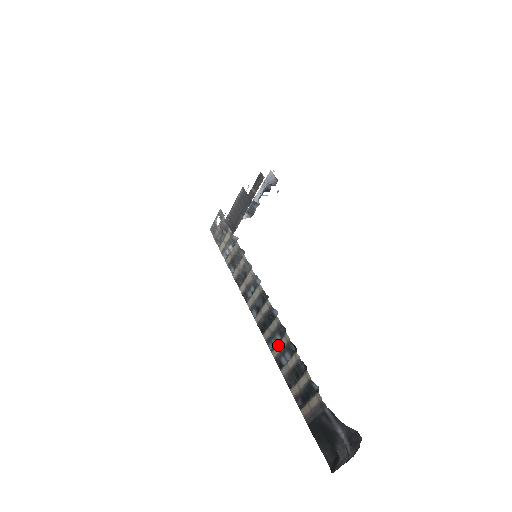
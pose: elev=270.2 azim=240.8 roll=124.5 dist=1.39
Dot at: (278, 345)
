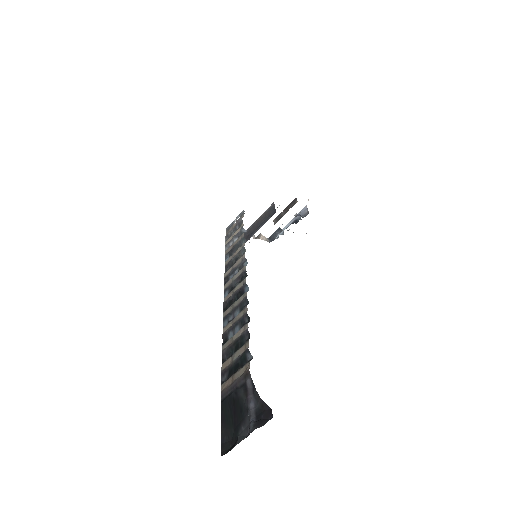
Dot at: (233, 319)
